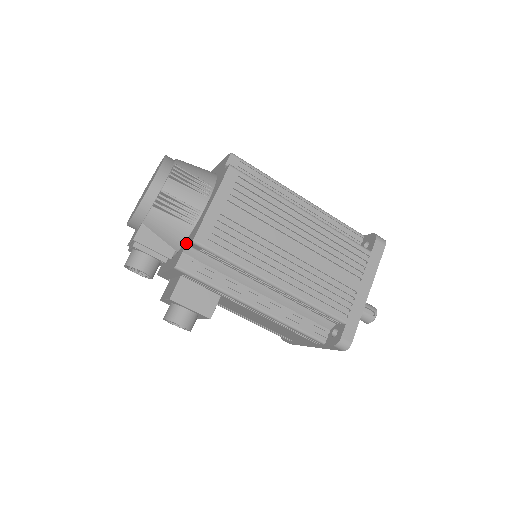
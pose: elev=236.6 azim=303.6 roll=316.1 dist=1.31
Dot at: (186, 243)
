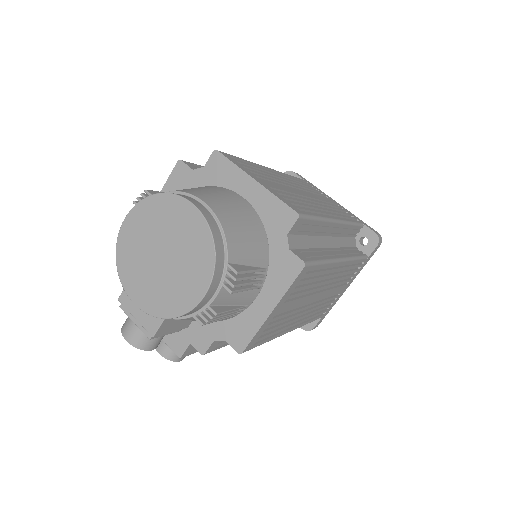
Dot at: (220, 332)
